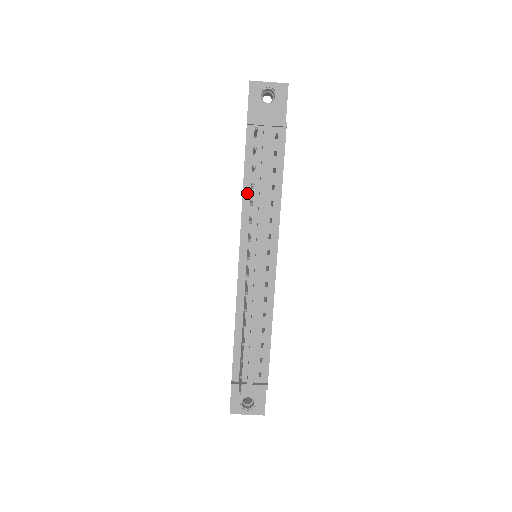
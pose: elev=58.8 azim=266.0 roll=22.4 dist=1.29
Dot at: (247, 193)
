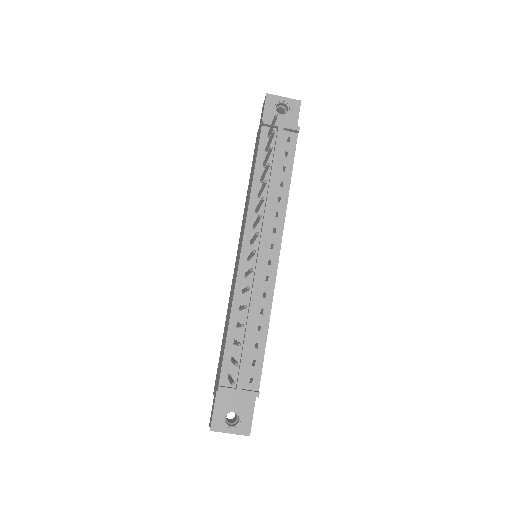
Dot at: (256, 186)
